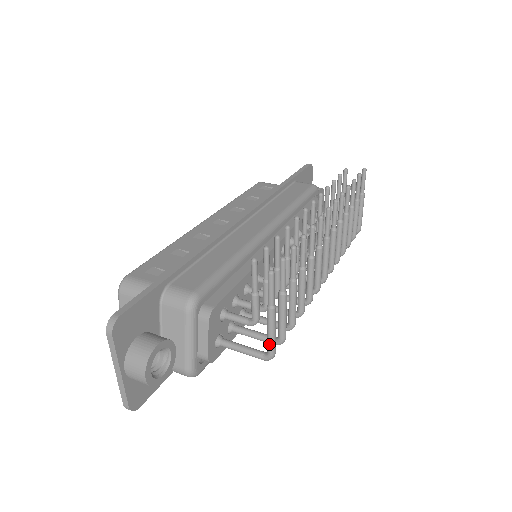
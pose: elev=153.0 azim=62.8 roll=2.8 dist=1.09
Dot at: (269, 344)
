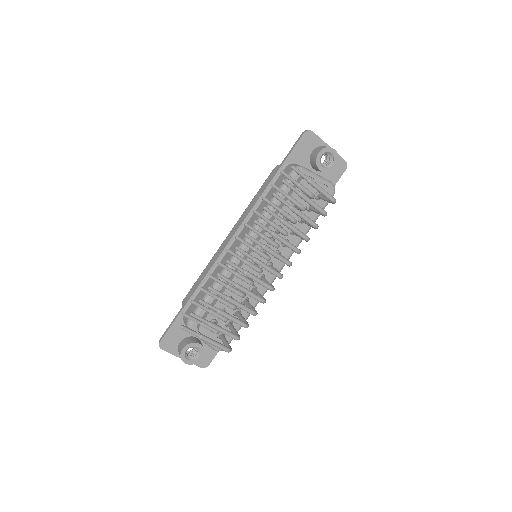
Dot at: (219, 348)
